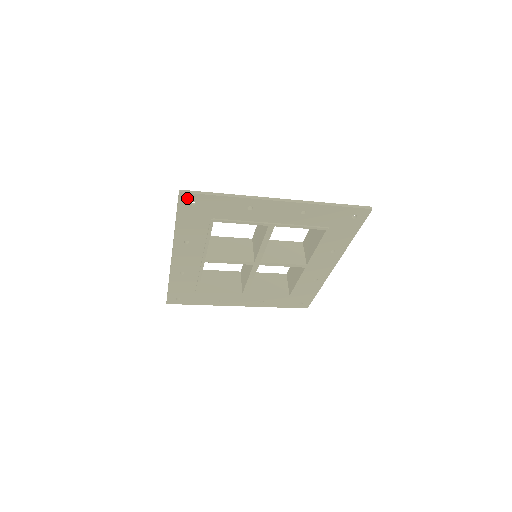
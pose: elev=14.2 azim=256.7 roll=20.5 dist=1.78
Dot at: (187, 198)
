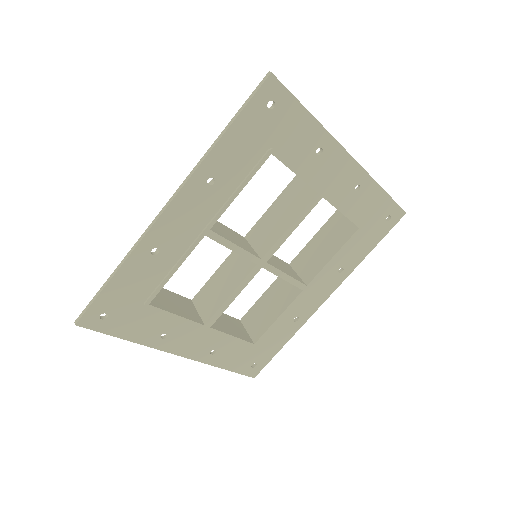
Dot at: (272, 90)
